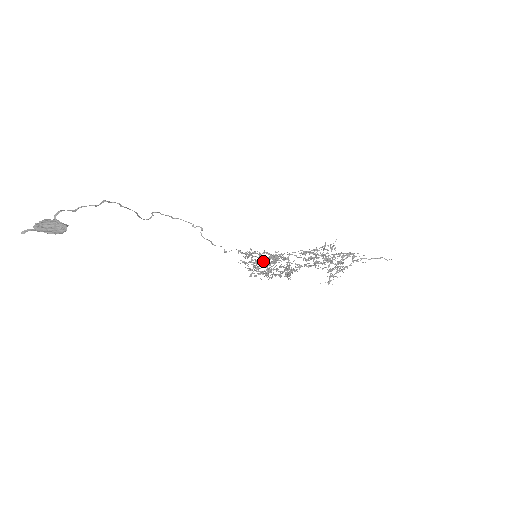
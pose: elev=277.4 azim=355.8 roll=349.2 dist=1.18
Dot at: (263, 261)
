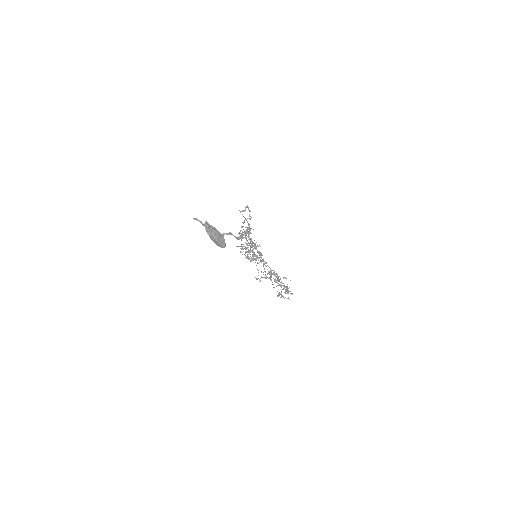
Dot at: (253, 253)
